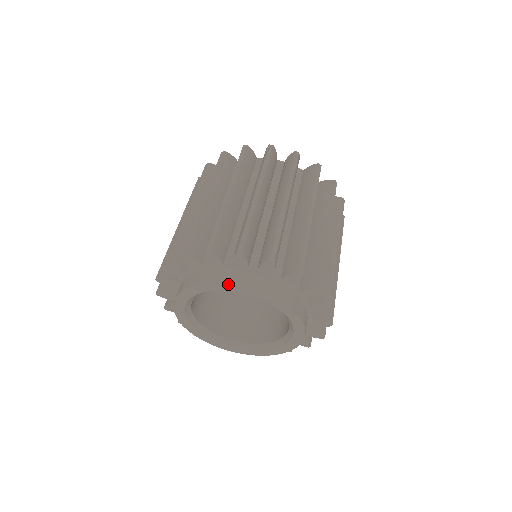
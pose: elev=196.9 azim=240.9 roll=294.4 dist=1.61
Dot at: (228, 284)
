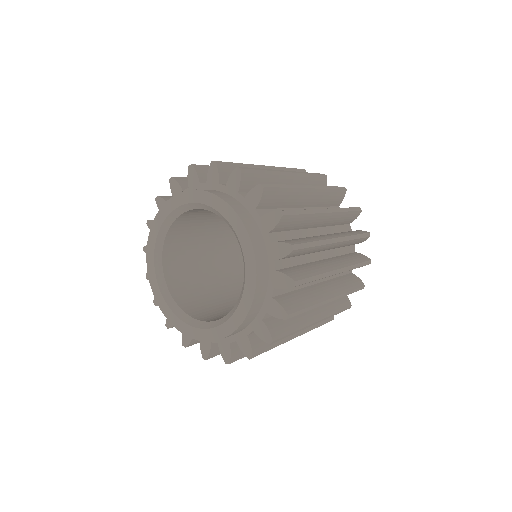
Dot at: (193, 190)
